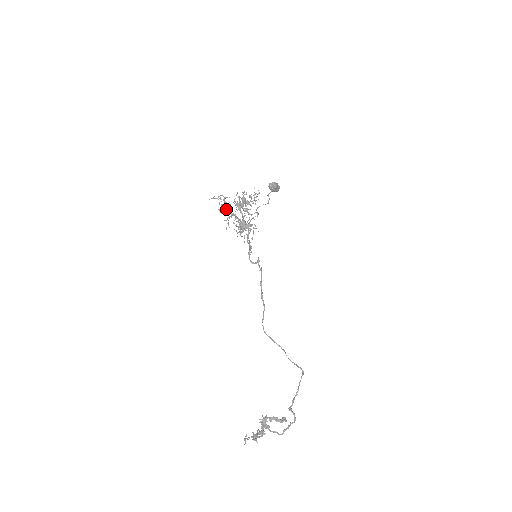
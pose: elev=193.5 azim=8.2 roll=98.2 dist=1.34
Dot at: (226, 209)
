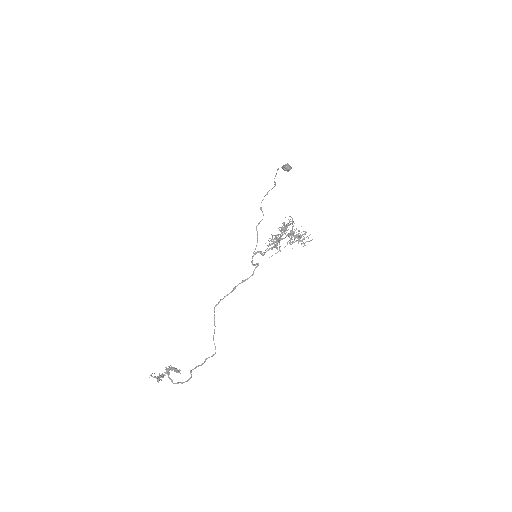
Dot at: (284, 229)
